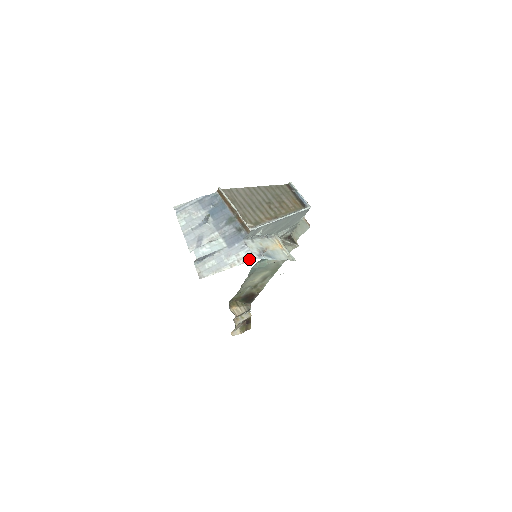
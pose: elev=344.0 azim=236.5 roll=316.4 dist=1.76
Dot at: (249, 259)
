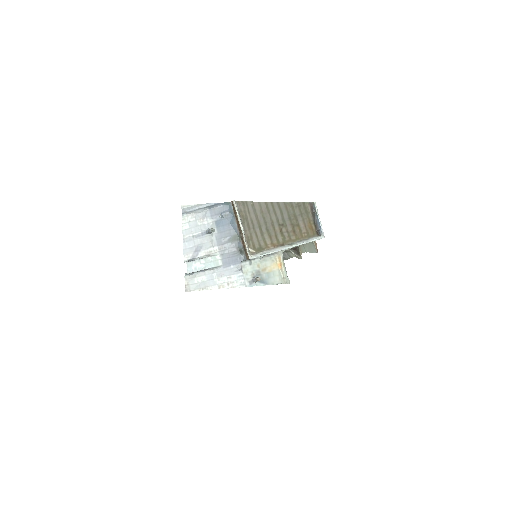
Dot at: (239, 285)
